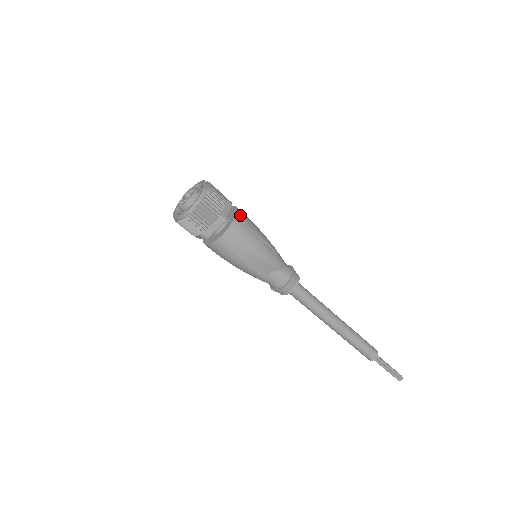
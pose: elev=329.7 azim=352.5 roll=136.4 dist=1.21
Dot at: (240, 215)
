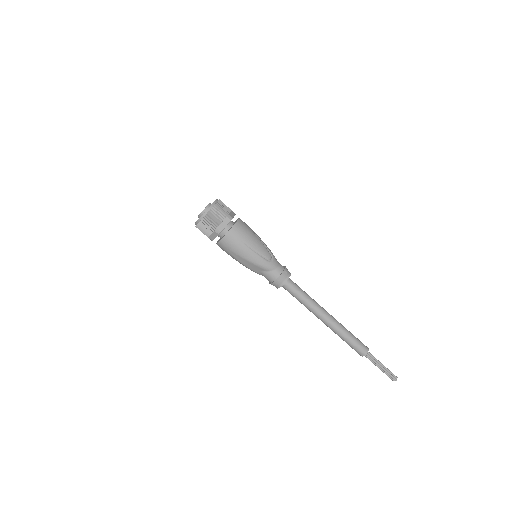
Dot at: (235, 229)
